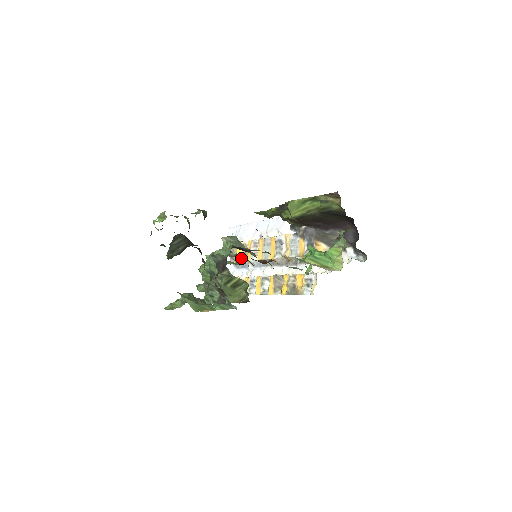
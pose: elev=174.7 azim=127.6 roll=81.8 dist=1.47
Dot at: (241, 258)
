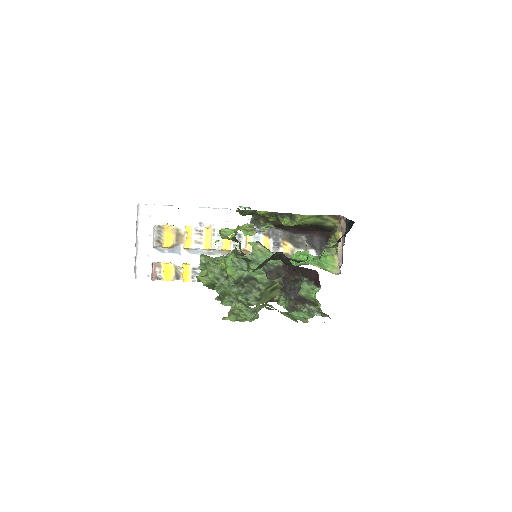
Dot at: (173, 243)
